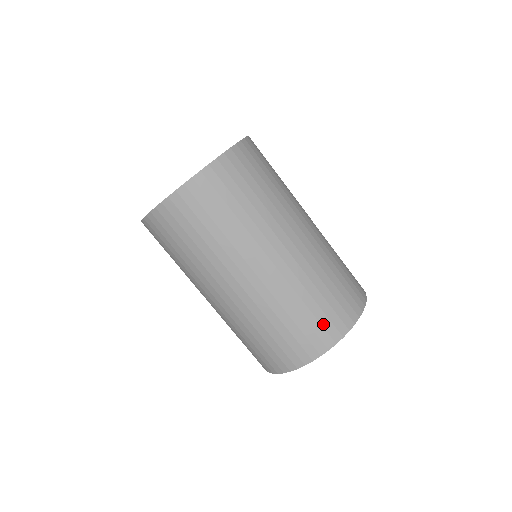
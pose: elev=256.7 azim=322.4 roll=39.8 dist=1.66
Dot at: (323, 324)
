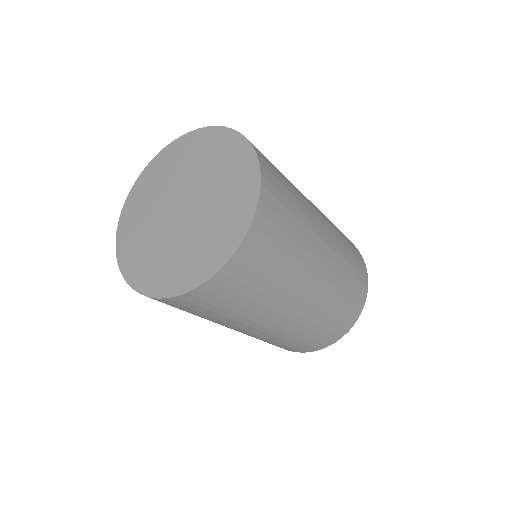
Dot at: (294, 348)
